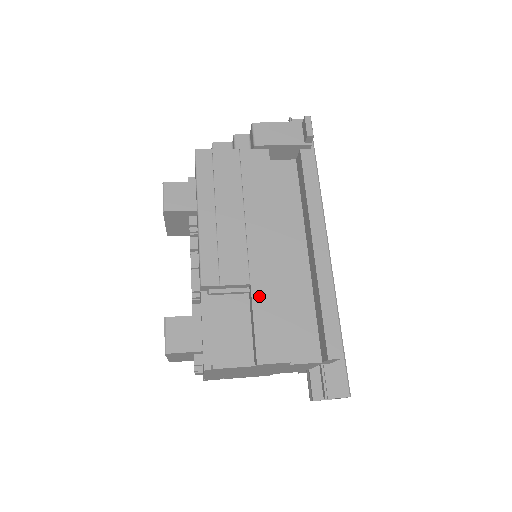
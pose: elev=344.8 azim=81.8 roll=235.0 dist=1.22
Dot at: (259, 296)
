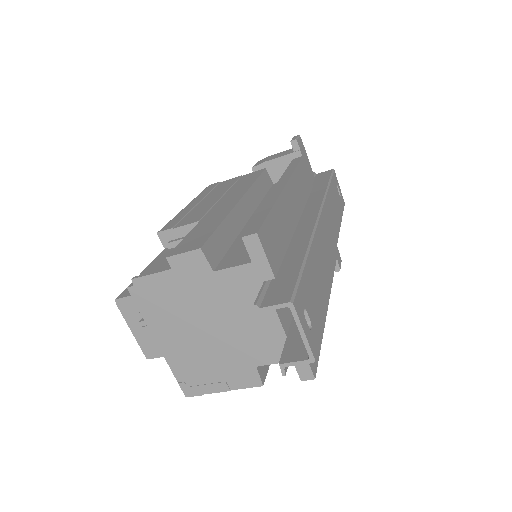
Dot at: (202, 224)
